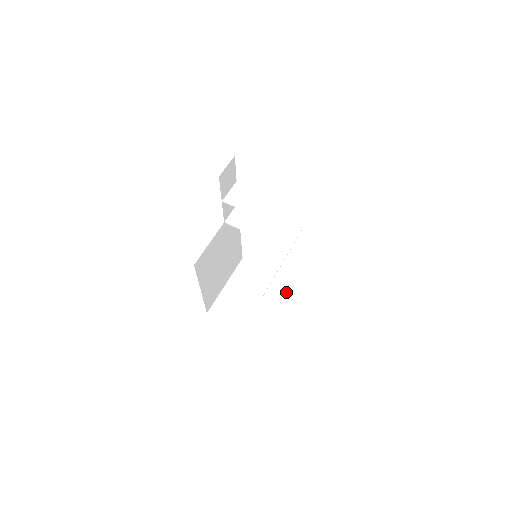
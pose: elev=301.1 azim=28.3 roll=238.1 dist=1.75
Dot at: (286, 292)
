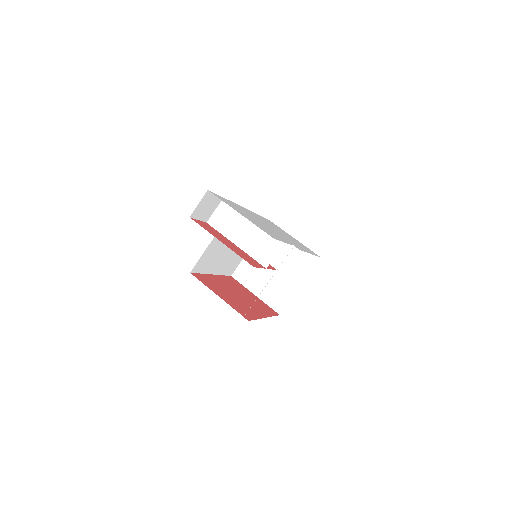
Dot at: (306, 265)
